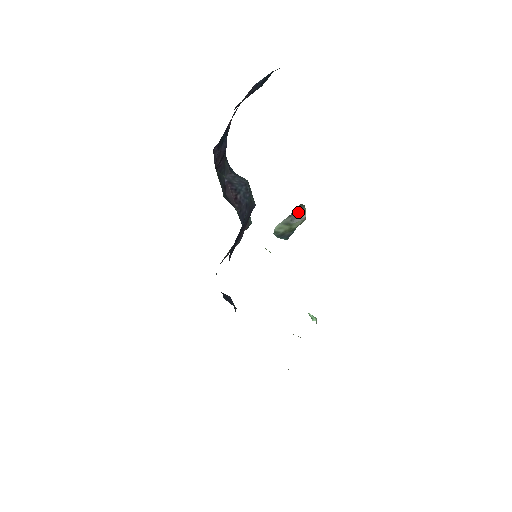
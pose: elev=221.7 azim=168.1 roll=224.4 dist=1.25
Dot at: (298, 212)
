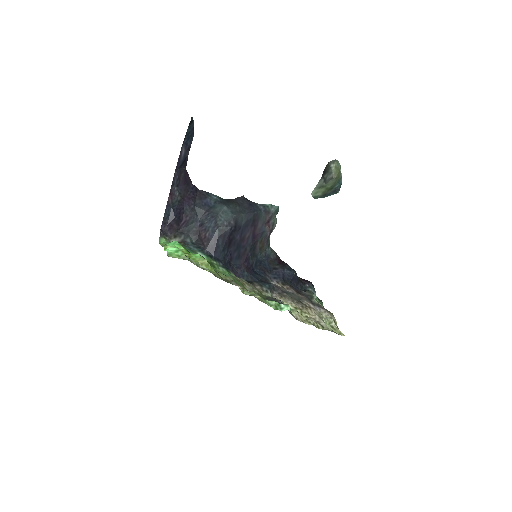
Dot at: (326, 172)
